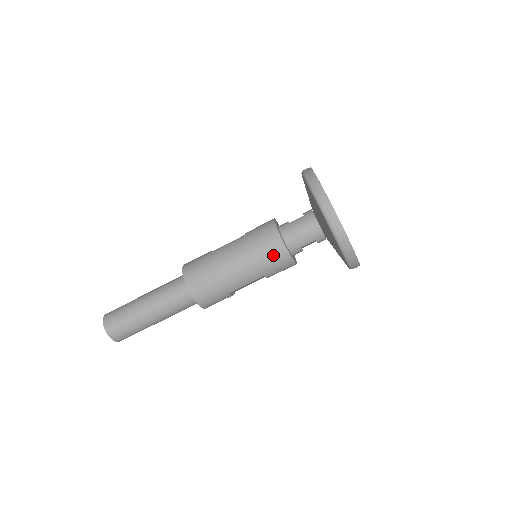
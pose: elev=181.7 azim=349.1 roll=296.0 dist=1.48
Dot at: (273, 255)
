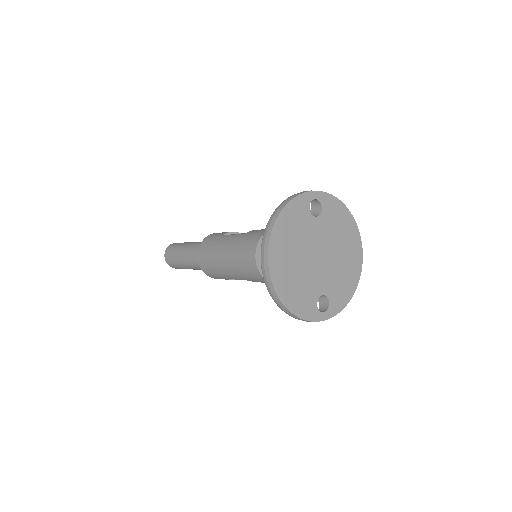
Dot at: (248, 269)
